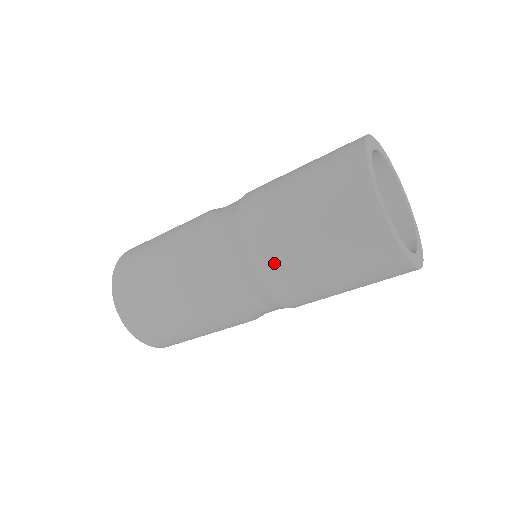
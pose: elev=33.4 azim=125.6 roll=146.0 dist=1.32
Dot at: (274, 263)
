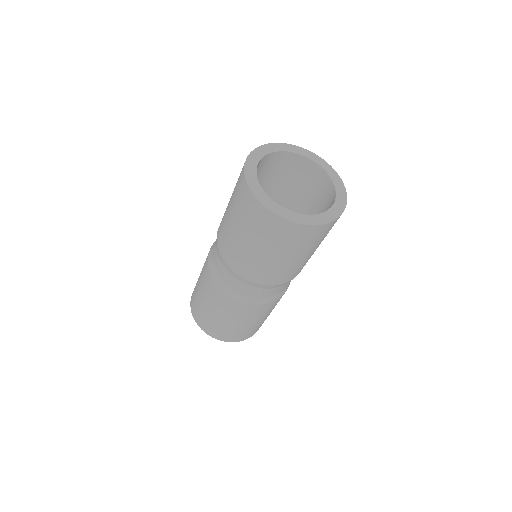
Dot at: (236, 259)
